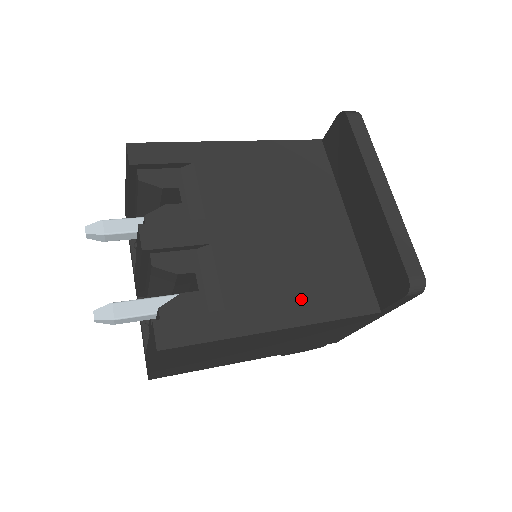
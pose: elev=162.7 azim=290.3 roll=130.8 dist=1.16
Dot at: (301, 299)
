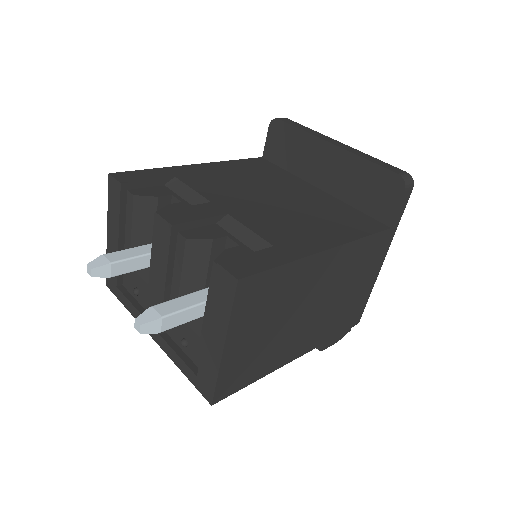
Dot at: (327, 231)
